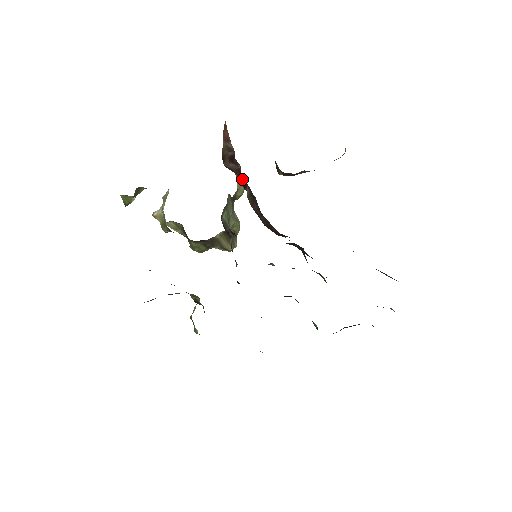
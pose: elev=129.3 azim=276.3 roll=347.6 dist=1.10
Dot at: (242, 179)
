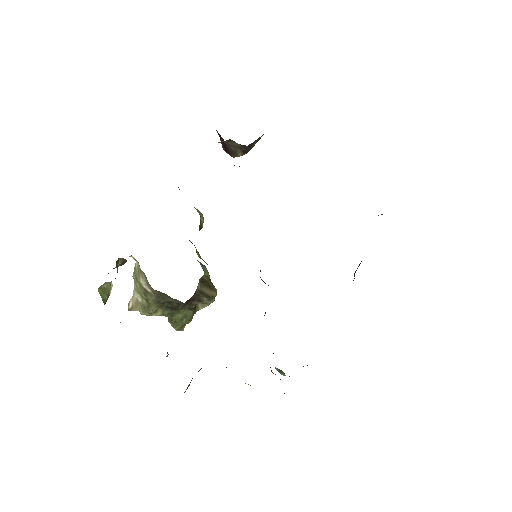
Dot at: occluded
